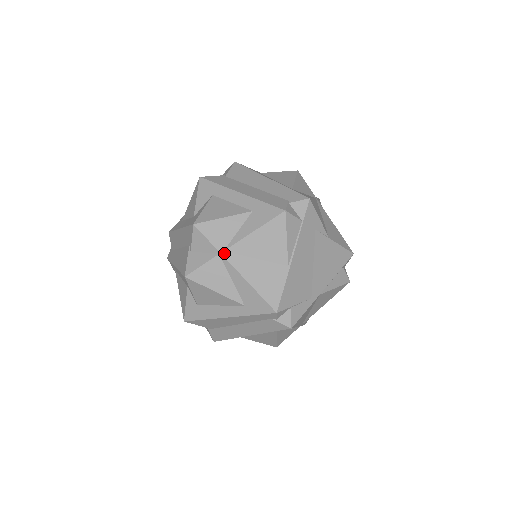
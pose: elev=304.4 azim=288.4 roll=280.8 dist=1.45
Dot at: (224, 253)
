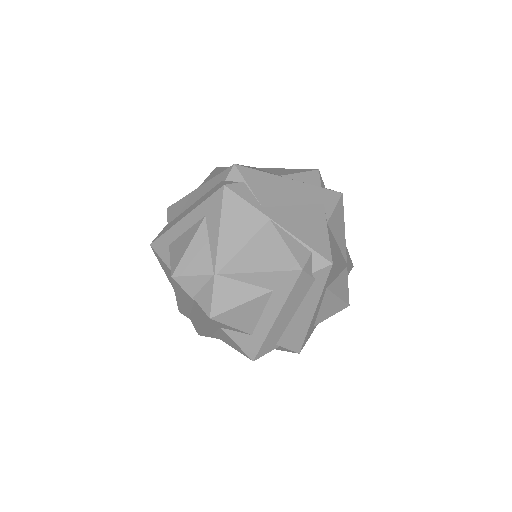
Dot at: occluded
